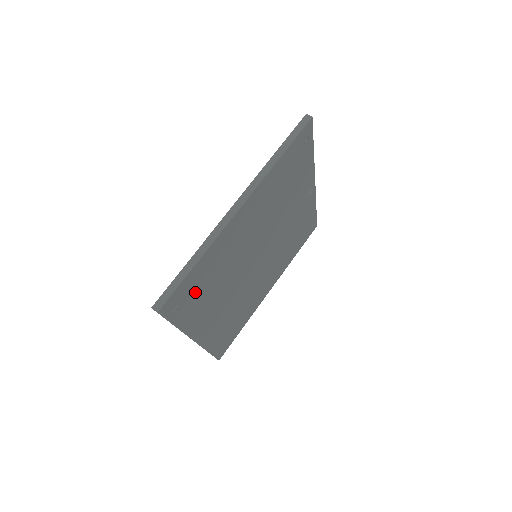
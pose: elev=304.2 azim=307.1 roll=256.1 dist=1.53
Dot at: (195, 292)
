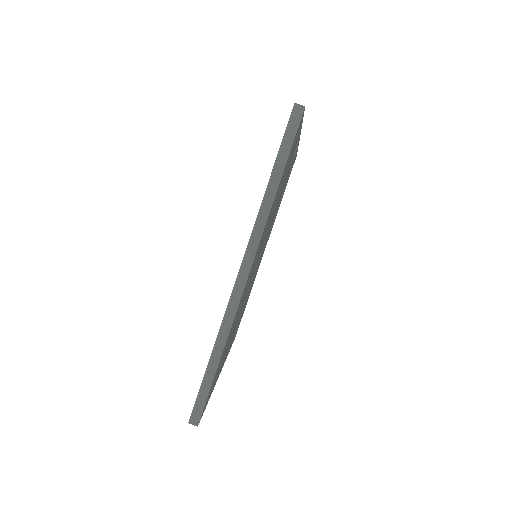
Dot at: (220, 364)
